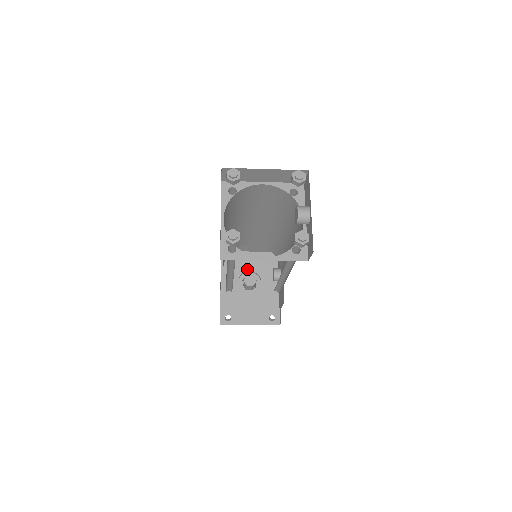
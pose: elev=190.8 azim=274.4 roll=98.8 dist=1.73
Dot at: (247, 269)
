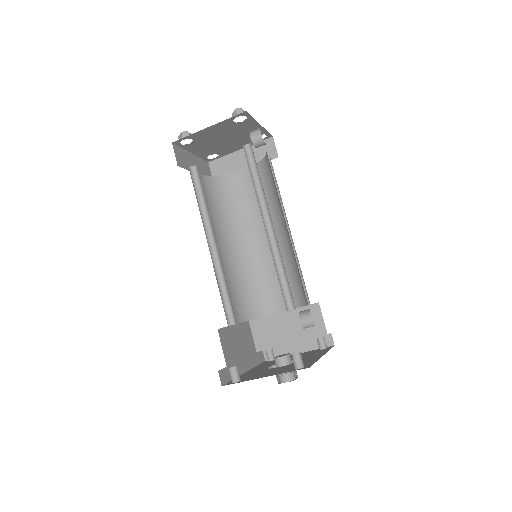
Dot at: occluded
